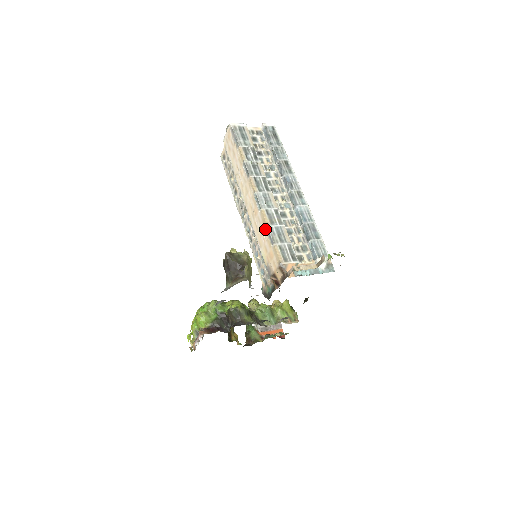
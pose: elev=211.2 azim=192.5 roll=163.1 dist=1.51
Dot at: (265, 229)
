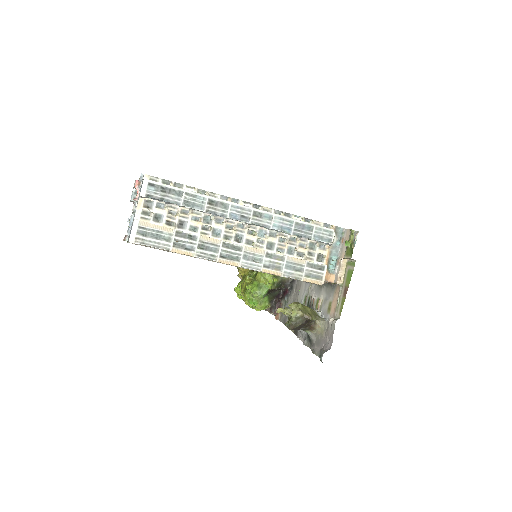
Dot at: occluded
